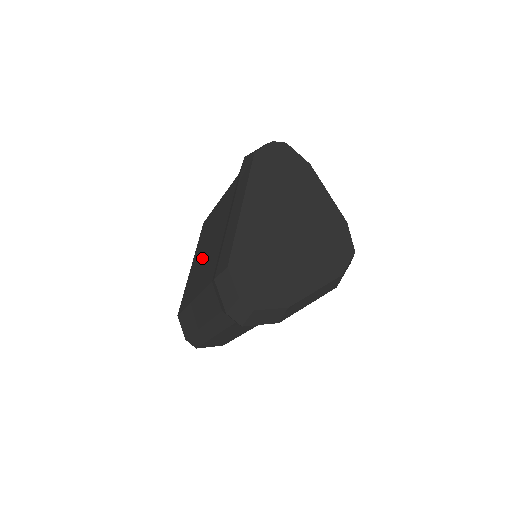
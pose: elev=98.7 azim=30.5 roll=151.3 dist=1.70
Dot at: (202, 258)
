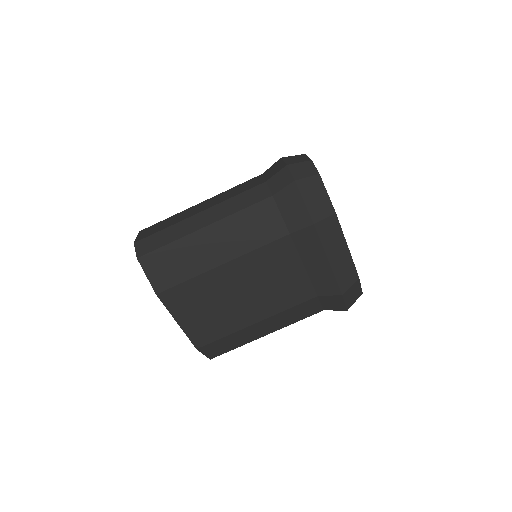
Dot at: occluded
